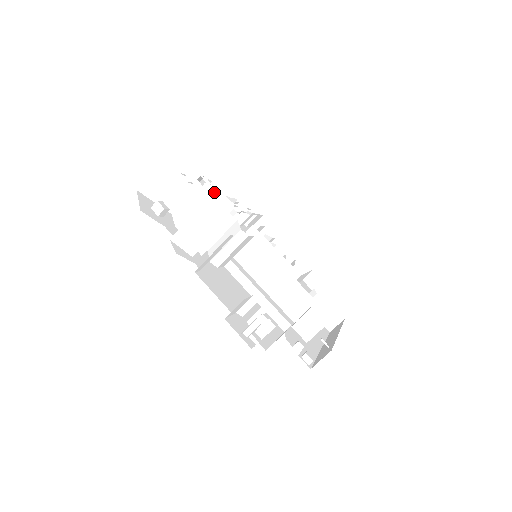
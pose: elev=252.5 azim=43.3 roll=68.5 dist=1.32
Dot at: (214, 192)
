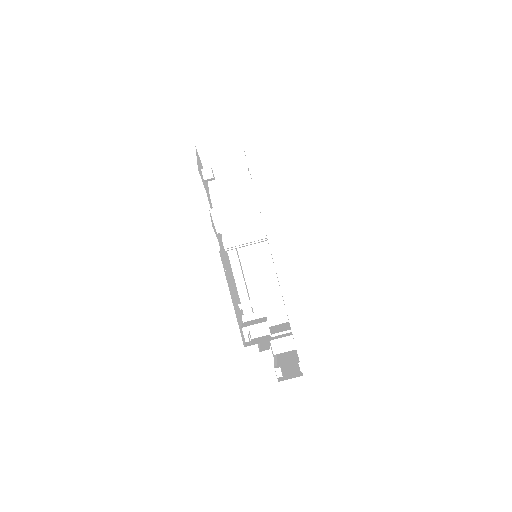
Dot at: occluded
